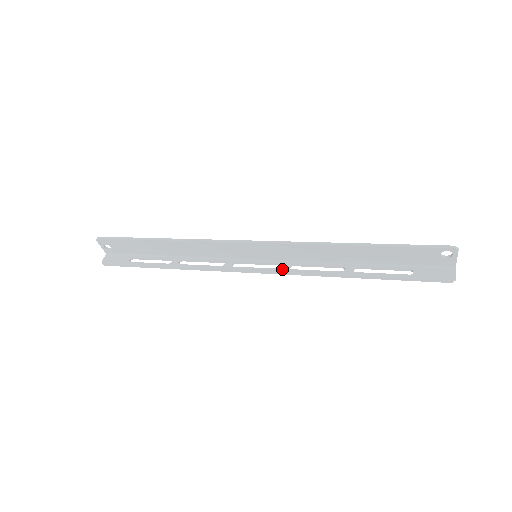
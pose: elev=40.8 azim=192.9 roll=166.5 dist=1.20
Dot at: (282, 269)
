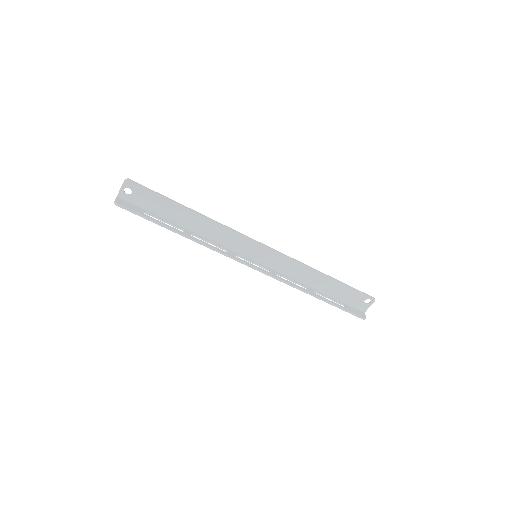
Dot at: (271, 273)
